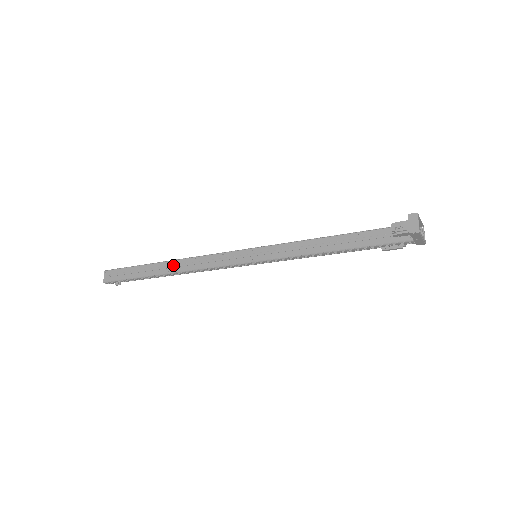
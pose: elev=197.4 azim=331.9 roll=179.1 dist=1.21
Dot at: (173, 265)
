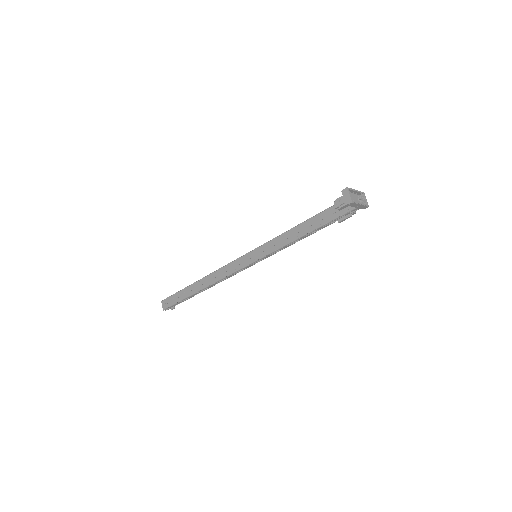
Dot at: (203, 282)
